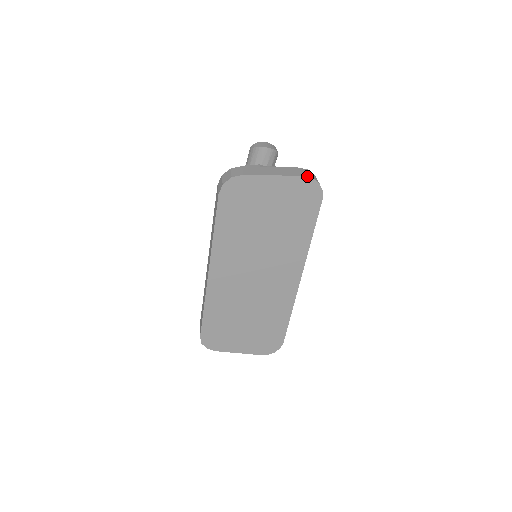
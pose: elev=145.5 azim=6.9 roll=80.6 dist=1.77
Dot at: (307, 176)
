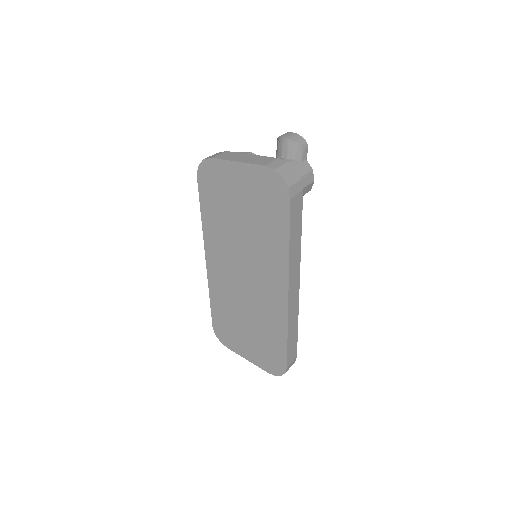
Dot at: (270, 166)
